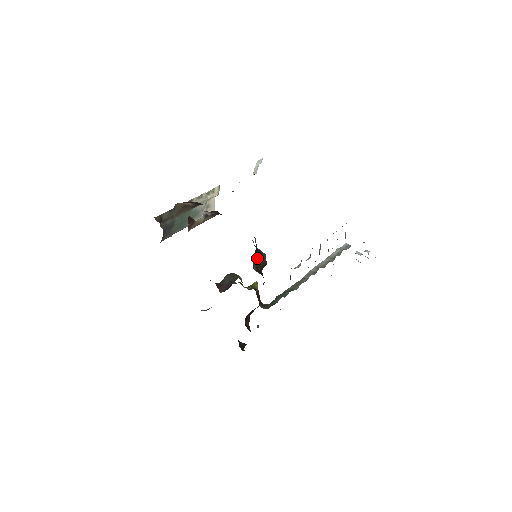
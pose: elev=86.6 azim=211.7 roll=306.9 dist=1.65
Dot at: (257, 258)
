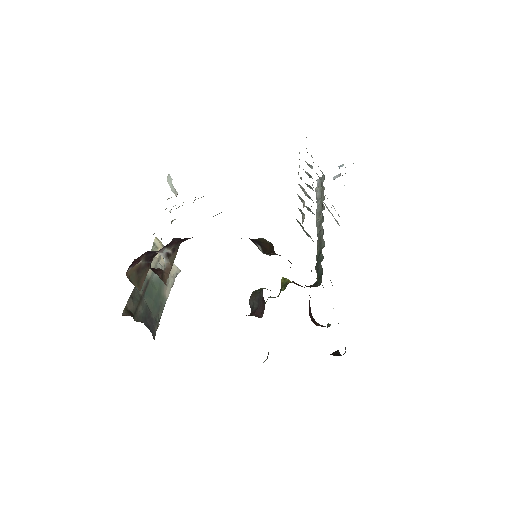
Dot at: (259, 246)
